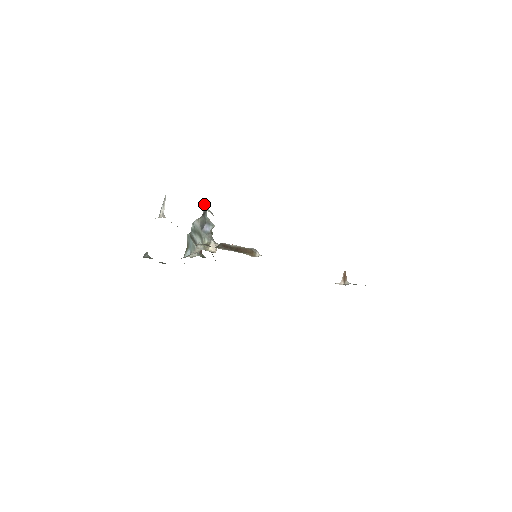
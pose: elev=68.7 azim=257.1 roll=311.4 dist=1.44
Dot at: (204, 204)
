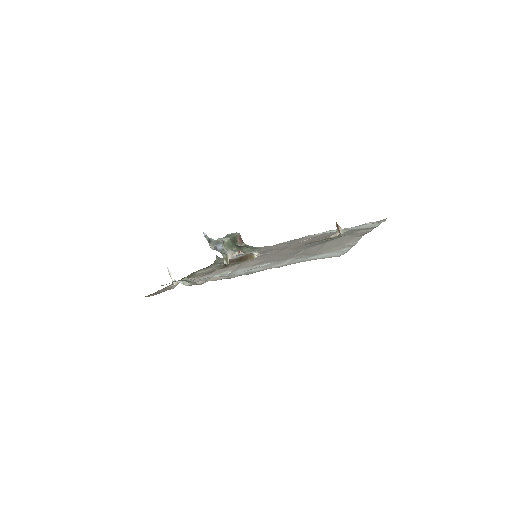
Dot at: (204, 236)
